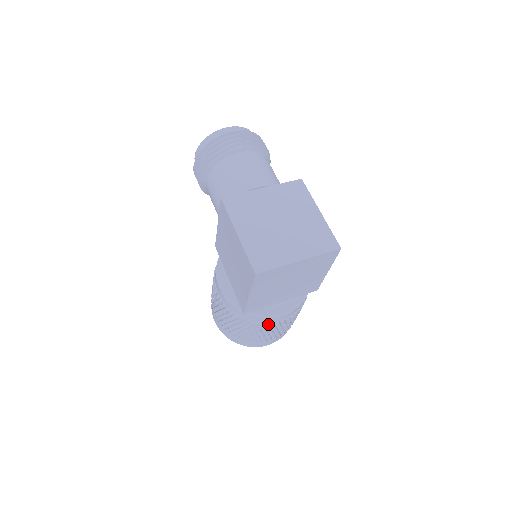
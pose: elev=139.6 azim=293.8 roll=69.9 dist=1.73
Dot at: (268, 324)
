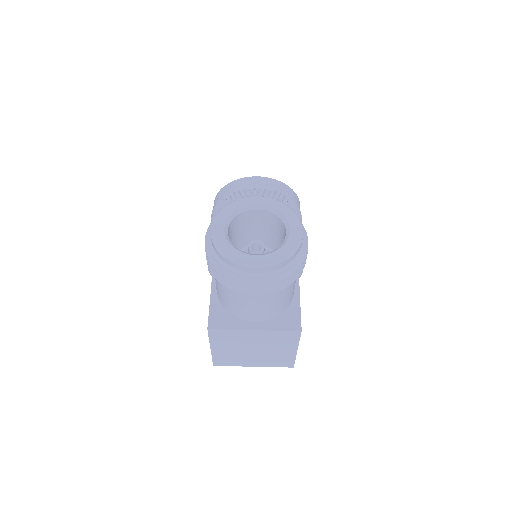
Dot at: occluded
